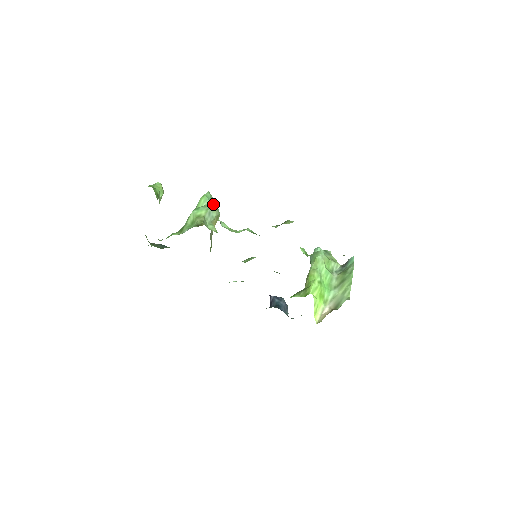
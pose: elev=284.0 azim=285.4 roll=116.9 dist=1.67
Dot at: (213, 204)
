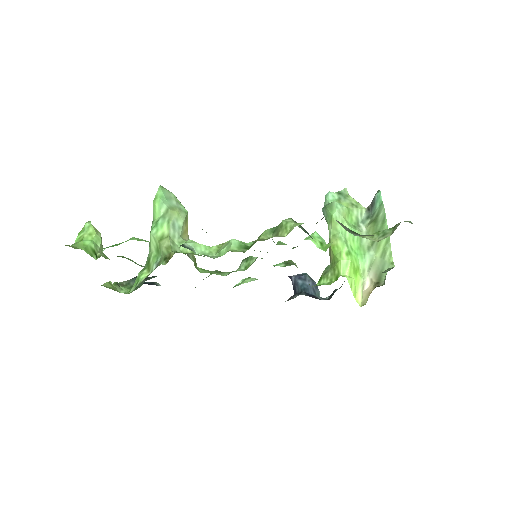
Dot at: (173, 206)
